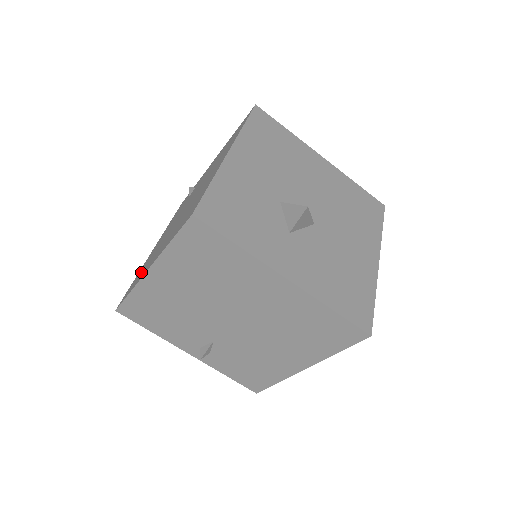
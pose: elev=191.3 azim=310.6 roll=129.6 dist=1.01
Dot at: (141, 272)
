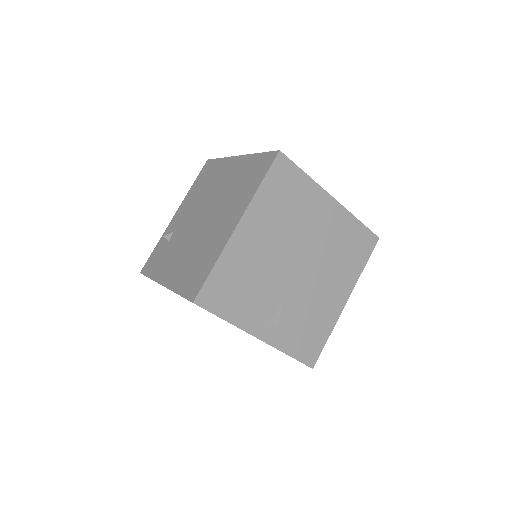
Dot at: (199, 264)
